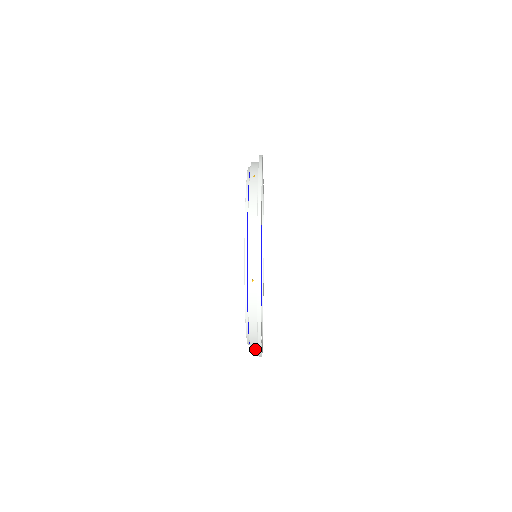
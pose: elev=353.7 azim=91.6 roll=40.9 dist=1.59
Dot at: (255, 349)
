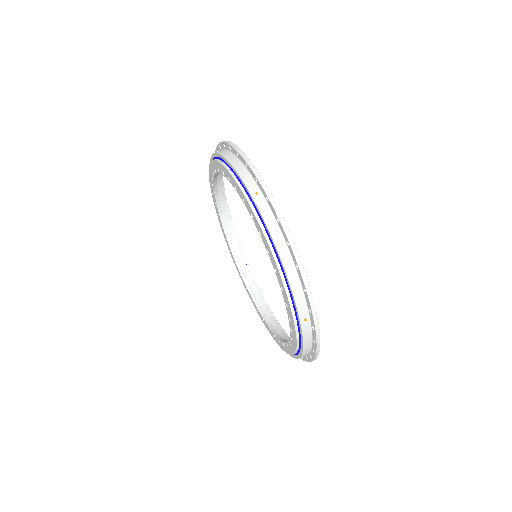
Dot at: occluded
